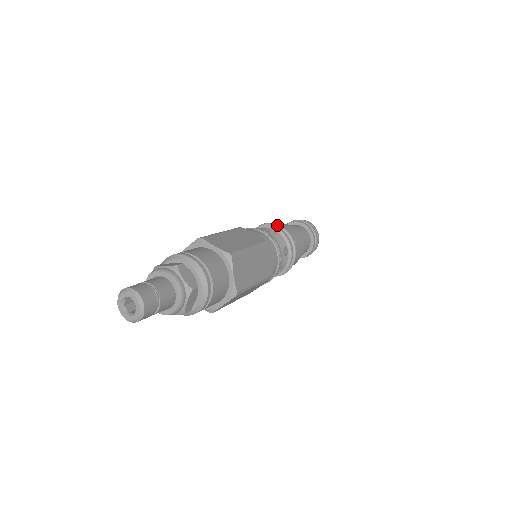
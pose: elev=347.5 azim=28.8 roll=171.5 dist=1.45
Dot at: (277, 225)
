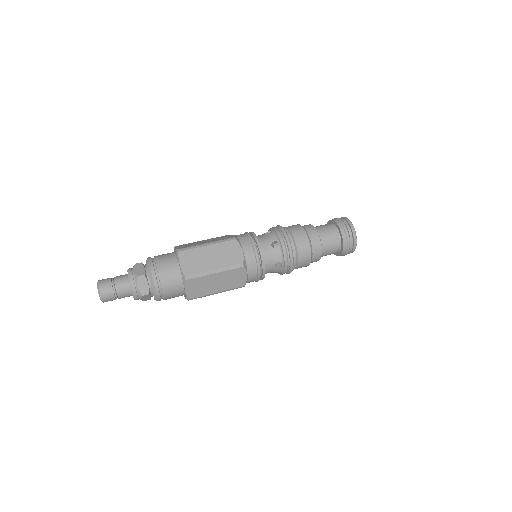
Dot at: (286, 238)
